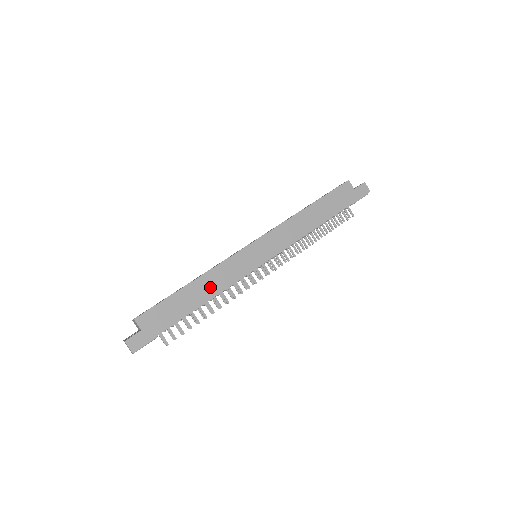
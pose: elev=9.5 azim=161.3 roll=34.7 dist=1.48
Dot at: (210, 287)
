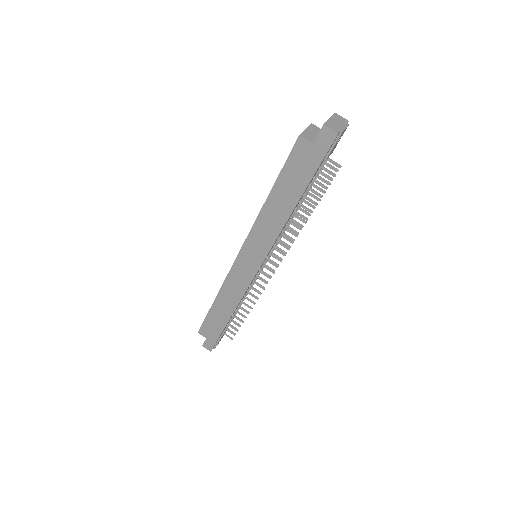
Dot at: (228, 302)
